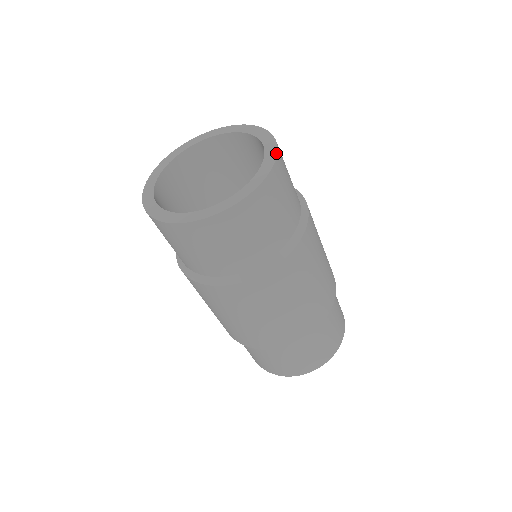
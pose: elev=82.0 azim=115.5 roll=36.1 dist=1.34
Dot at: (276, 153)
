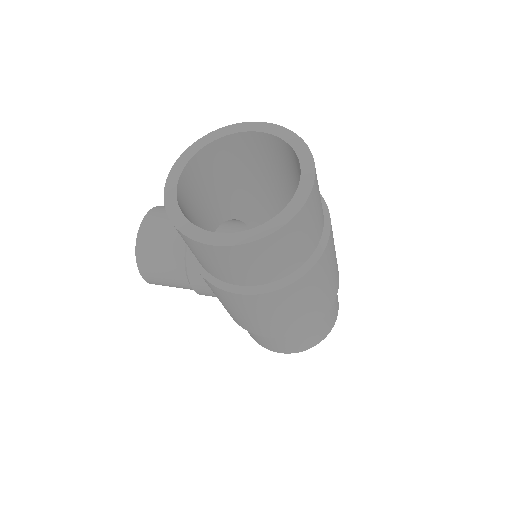
Dot at: (281, 127)
